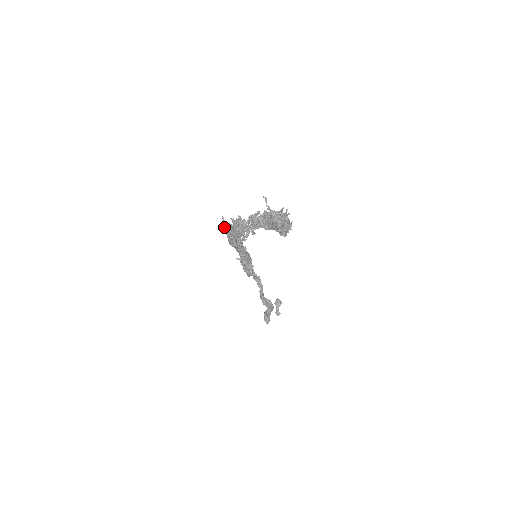
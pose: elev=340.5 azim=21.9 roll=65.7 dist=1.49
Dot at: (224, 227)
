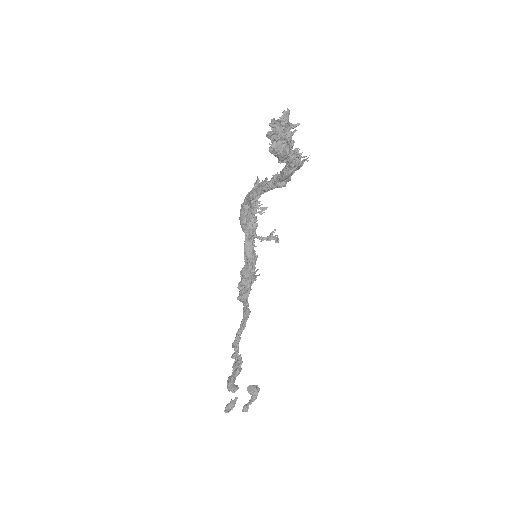
Dot at: occluded
